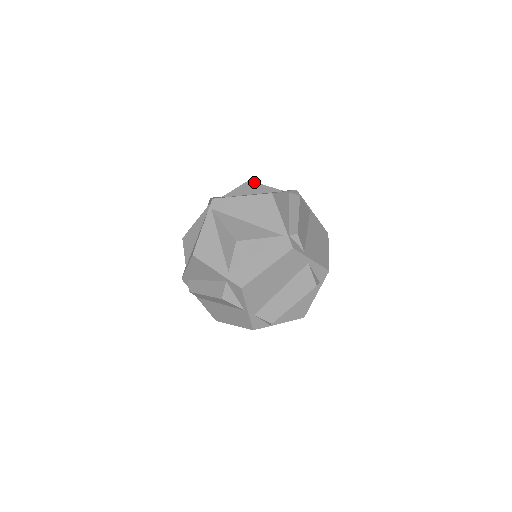
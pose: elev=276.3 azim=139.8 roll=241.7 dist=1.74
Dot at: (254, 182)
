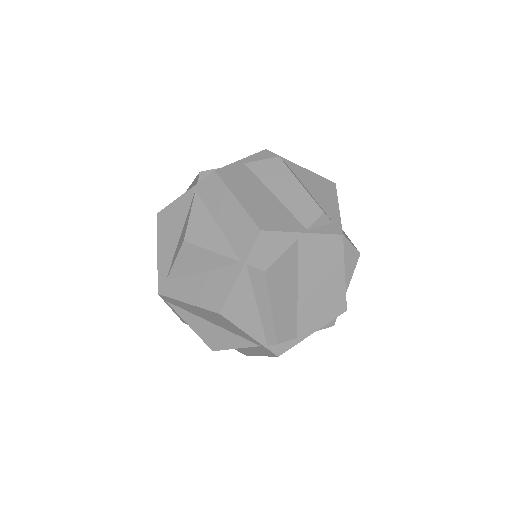
Dot at: (192, 245)
